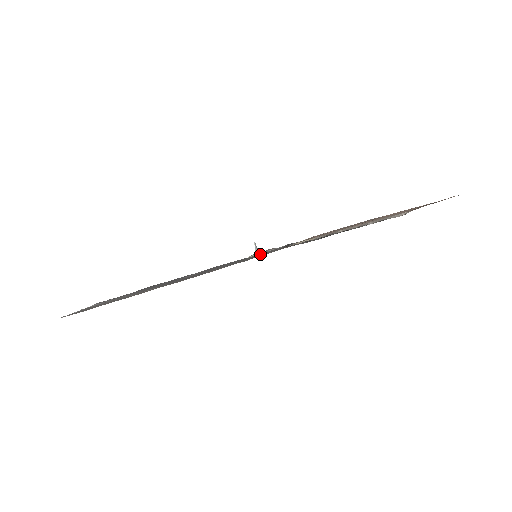
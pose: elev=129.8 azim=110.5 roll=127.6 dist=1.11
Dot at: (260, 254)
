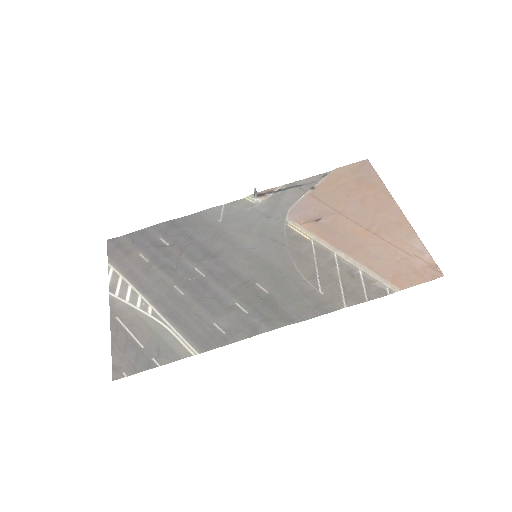
Dot at: (260, 249)
